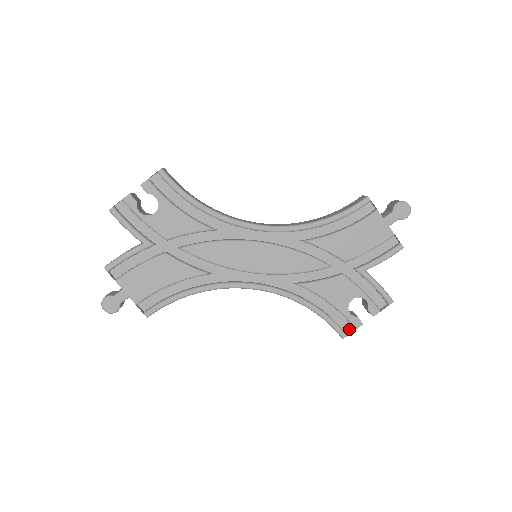
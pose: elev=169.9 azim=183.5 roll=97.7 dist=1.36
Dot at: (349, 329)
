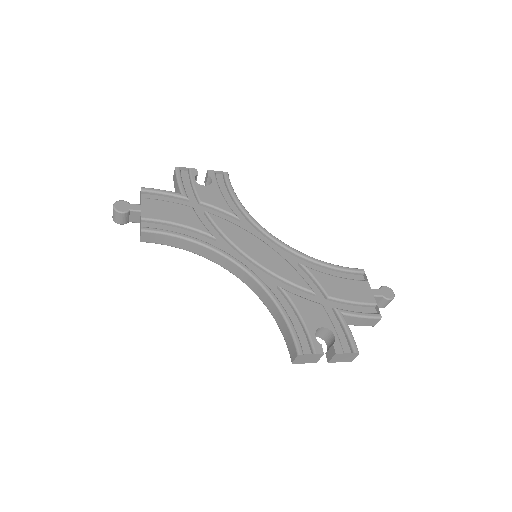
Dot at: (307, 354)
